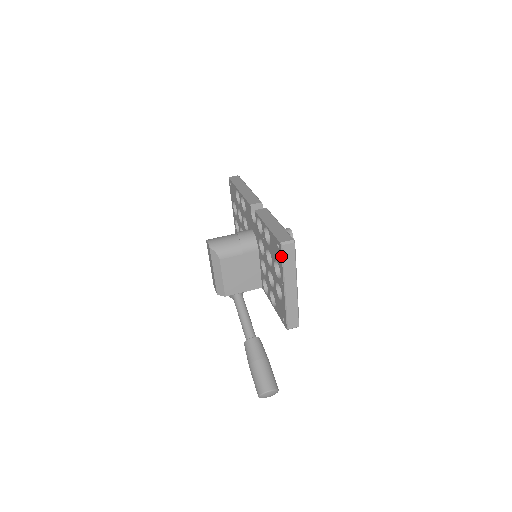
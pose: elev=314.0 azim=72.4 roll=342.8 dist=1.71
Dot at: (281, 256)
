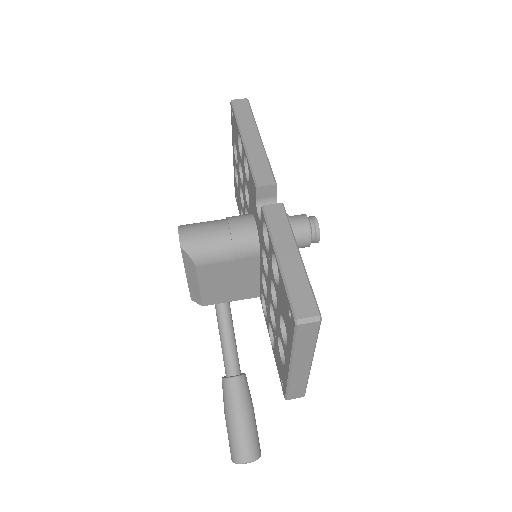
Dot at: (292, 334)
